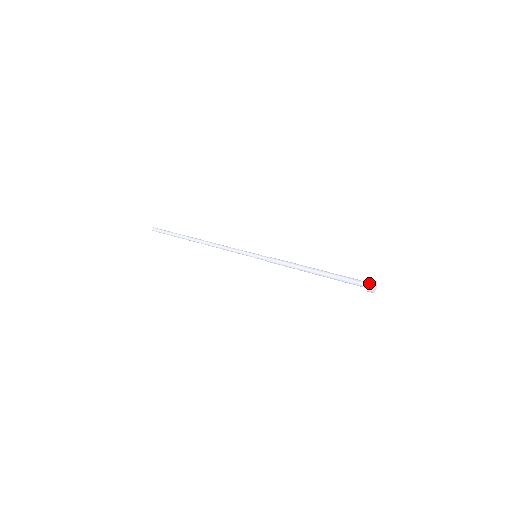
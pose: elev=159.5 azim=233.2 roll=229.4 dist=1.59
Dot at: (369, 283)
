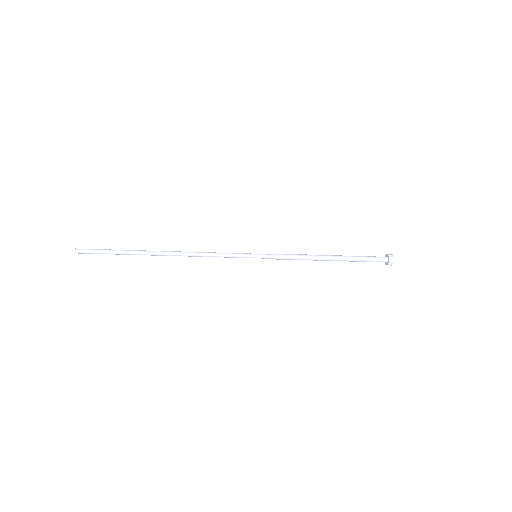
Dot at: (390, 260)
